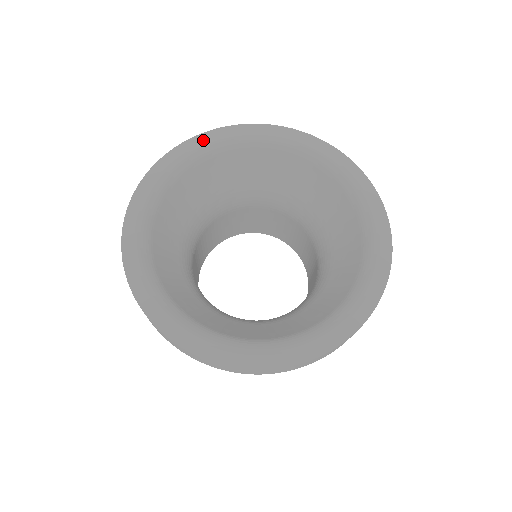
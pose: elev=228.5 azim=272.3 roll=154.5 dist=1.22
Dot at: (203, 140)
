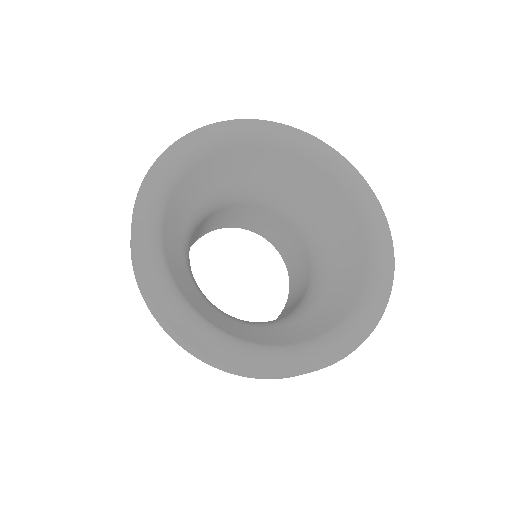
Dot at: (206, 134)
